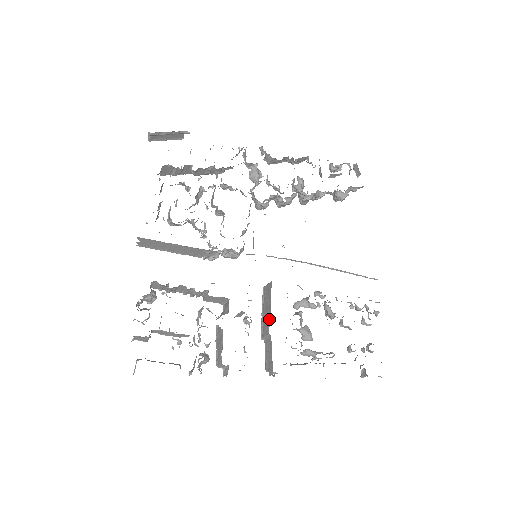
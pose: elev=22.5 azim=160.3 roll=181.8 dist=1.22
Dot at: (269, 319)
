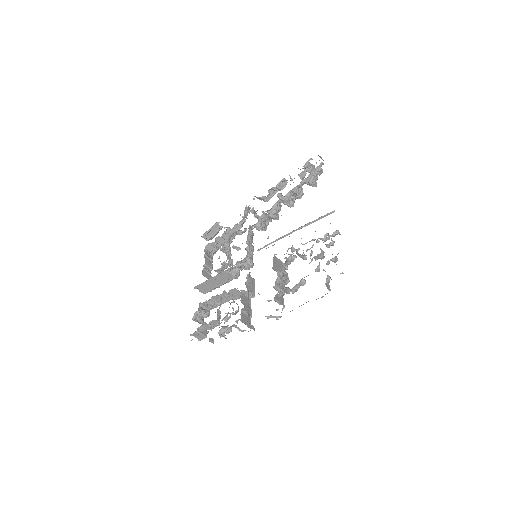
Dot at: occluded
